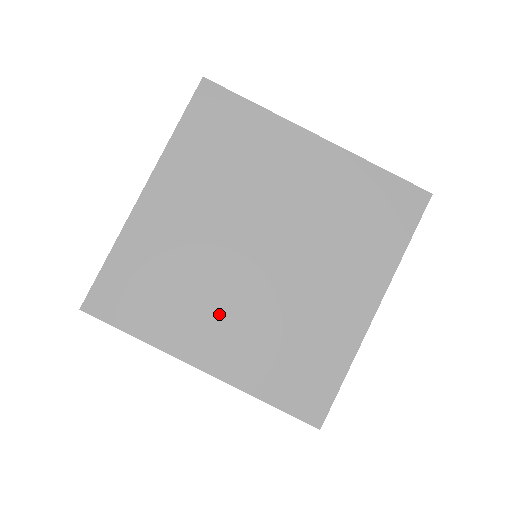
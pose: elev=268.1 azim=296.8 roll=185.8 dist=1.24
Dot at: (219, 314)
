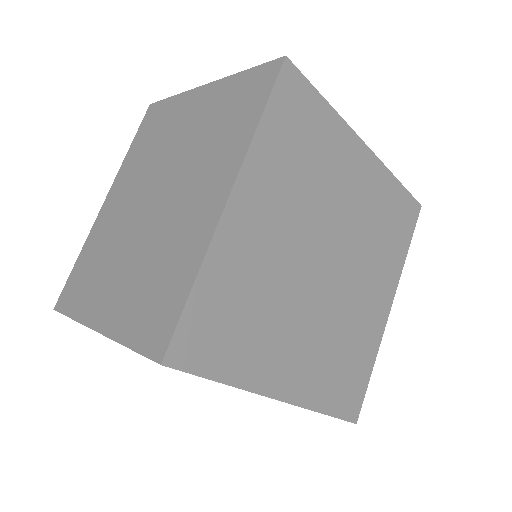
Dot at: (295, 337)
